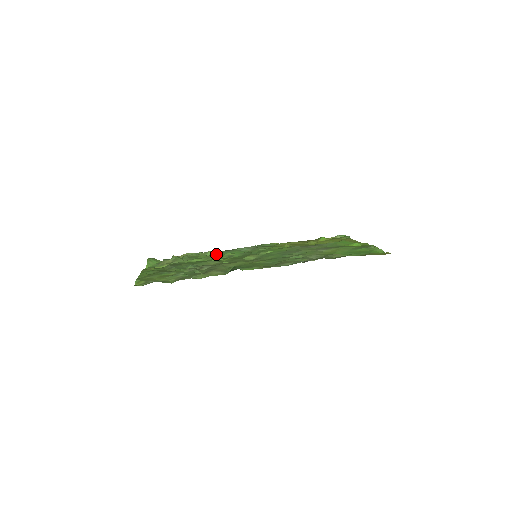
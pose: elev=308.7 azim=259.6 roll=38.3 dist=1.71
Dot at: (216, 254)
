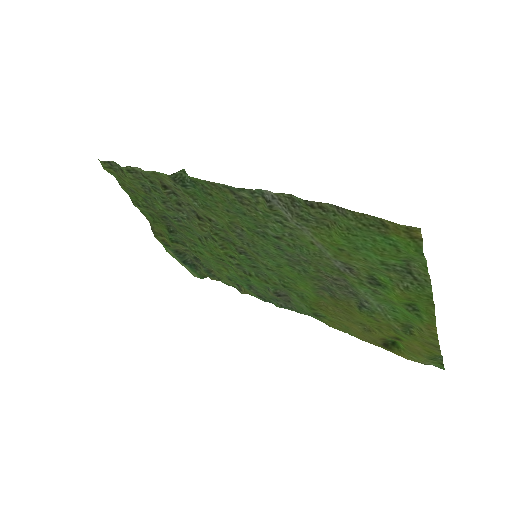
Dot at: (237, 275)
